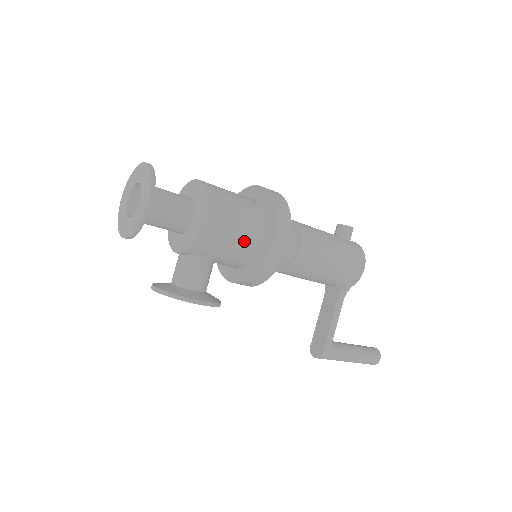
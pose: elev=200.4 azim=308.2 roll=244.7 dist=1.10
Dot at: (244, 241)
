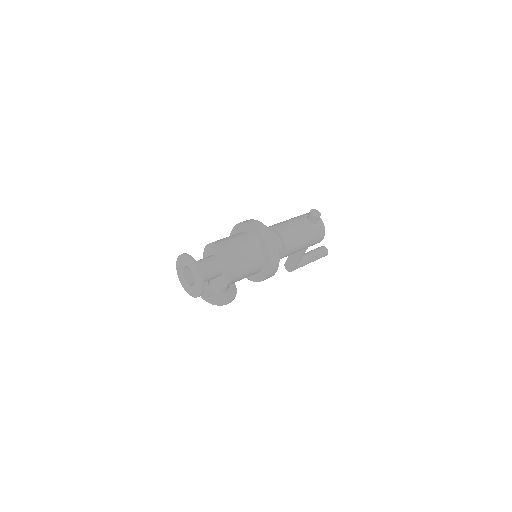
Dot at: occluded
